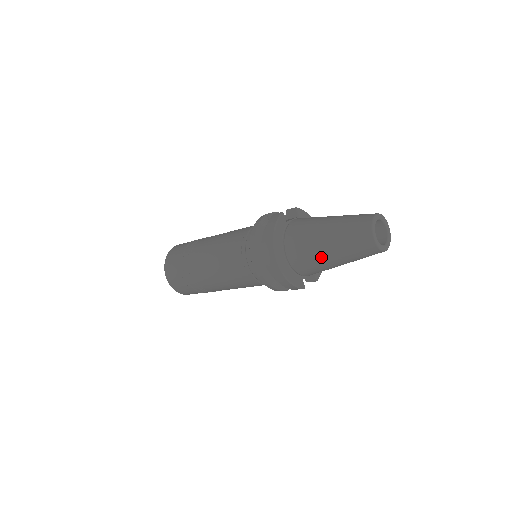
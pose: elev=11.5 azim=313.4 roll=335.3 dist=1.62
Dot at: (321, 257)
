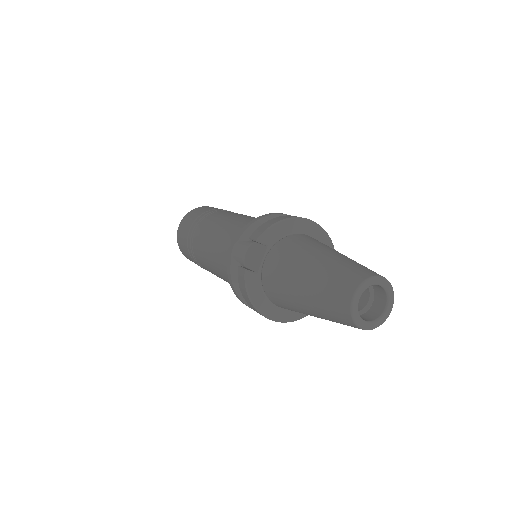
Dot at: occluded
